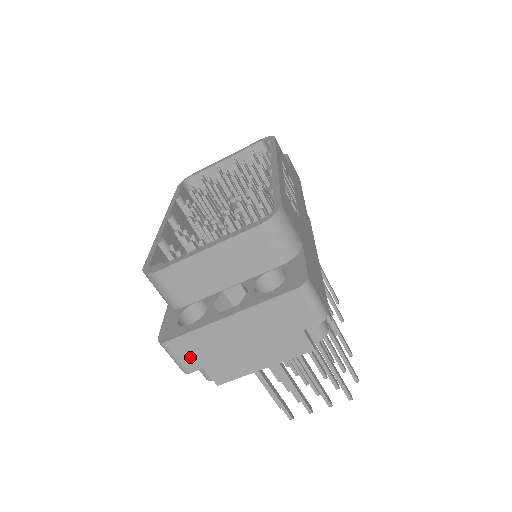
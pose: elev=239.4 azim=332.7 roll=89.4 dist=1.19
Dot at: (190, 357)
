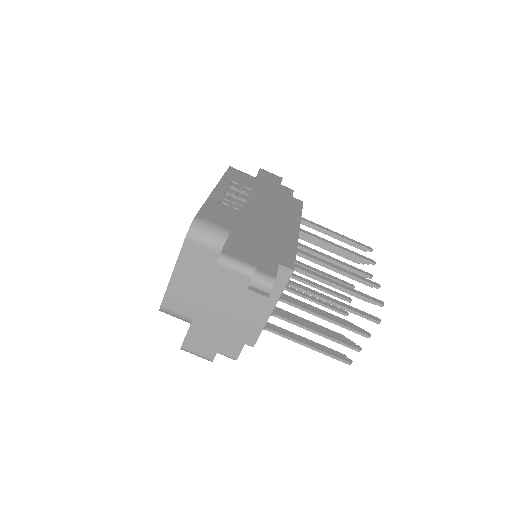
Dot at: (203, 349)
